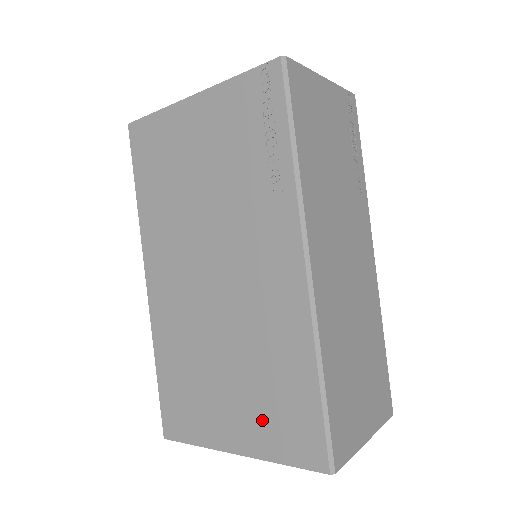
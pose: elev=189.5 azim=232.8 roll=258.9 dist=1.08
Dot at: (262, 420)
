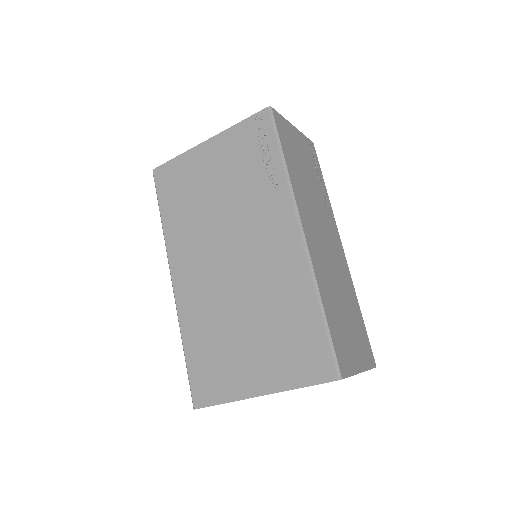
Dot at: (280, 358)
